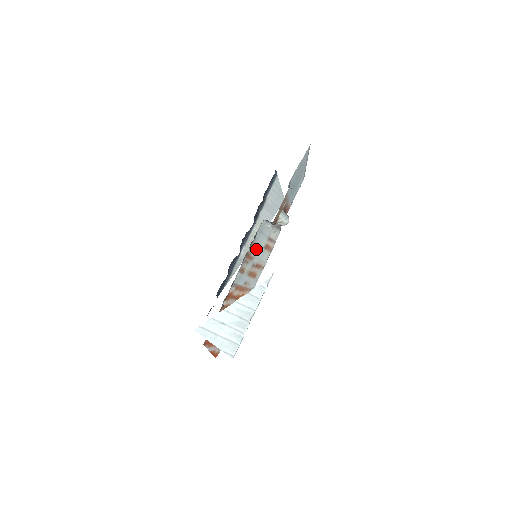
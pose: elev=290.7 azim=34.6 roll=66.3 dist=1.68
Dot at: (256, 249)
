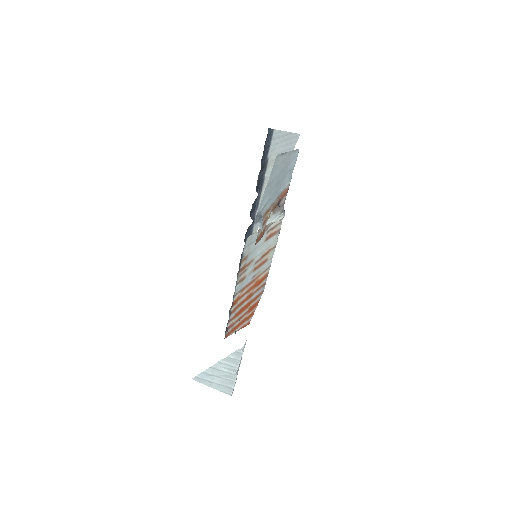
Dot at: (253, 253)
